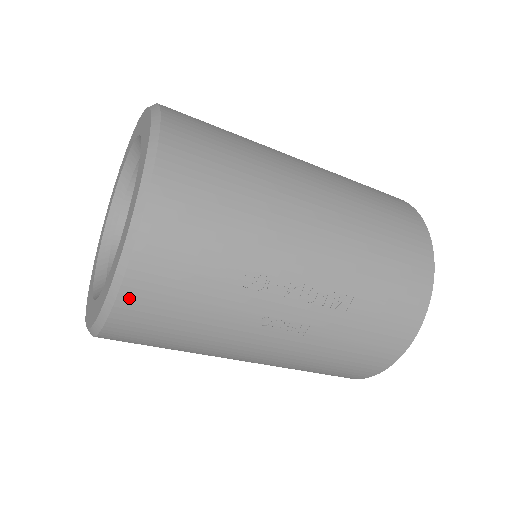
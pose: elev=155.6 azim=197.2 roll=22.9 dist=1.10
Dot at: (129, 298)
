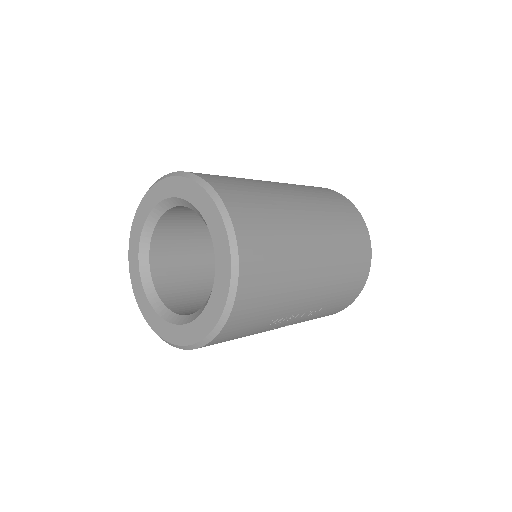
Dot at: (205, 346)
